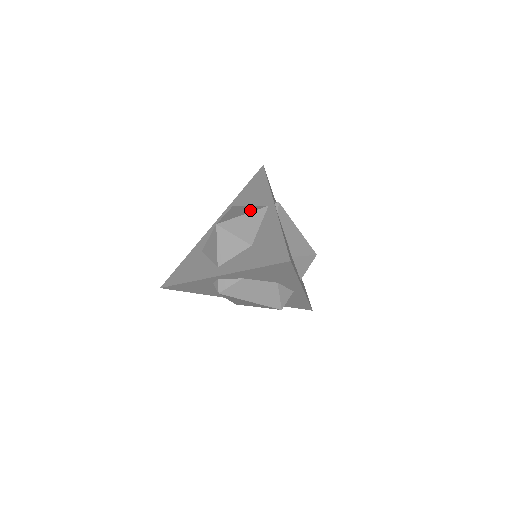
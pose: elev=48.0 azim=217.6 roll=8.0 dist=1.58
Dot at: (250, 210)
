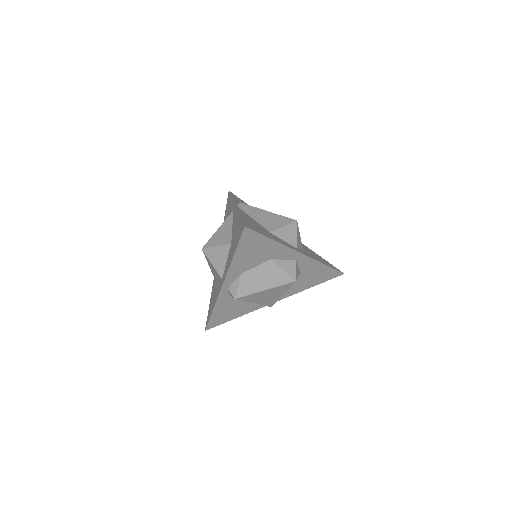
Dot at: occluded
